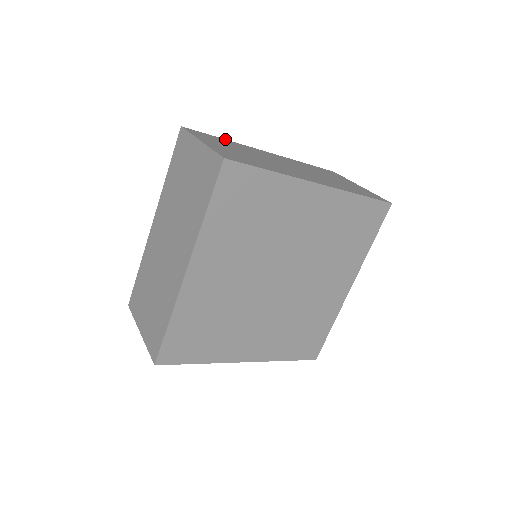
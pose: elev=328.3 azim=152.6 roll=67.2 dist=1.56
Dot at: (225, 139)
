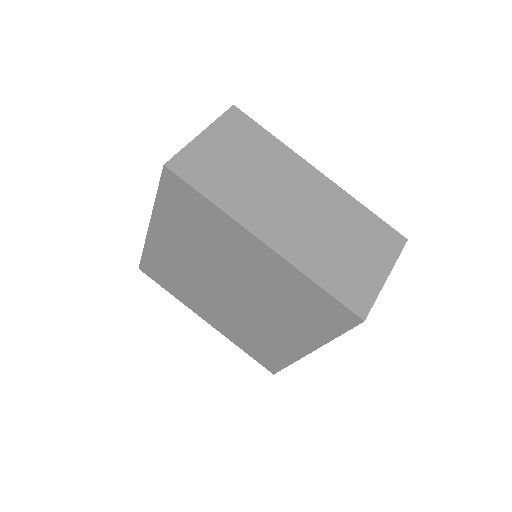
Dot at: (275, 137)
